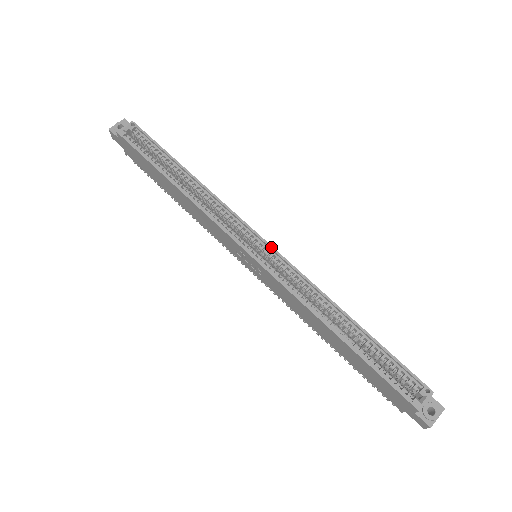
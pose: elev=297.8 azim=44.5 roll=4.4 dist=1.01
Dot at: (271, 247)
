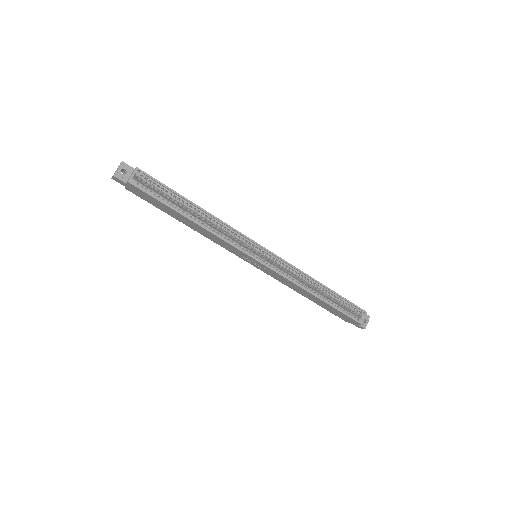
Dot at: (271, 252)
